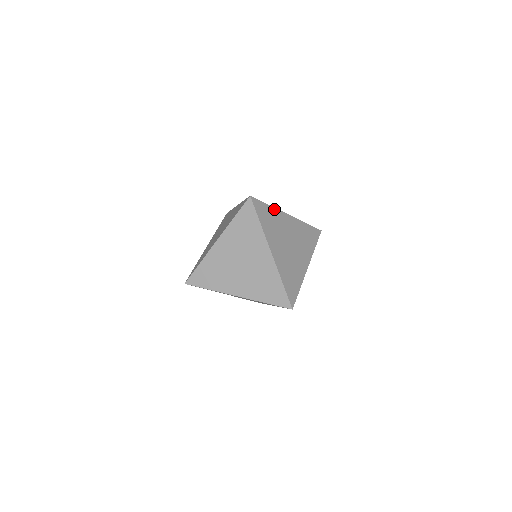
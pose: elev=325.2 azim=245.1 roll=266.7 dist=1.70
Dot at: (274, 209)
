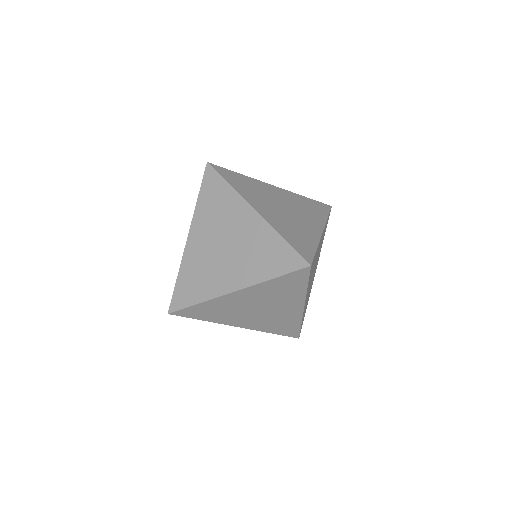
Dot at: (248, 178)
